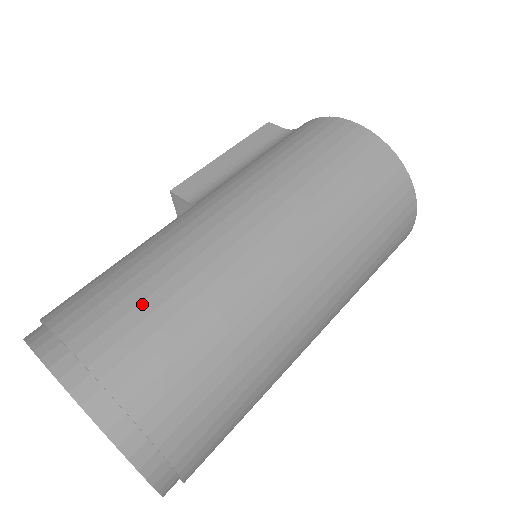
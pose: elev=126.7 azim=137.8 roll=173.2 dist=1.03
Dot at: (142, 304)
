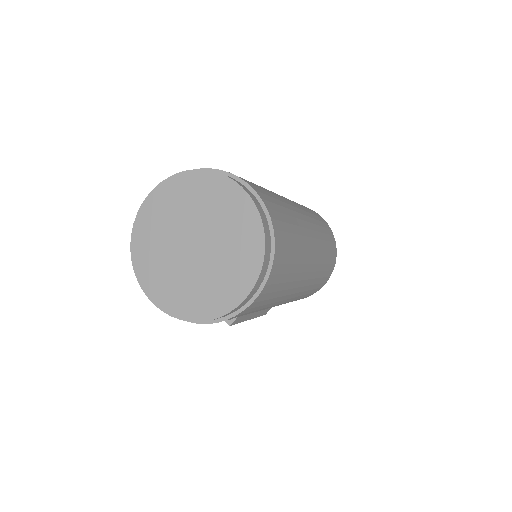
Dot at: occluded
